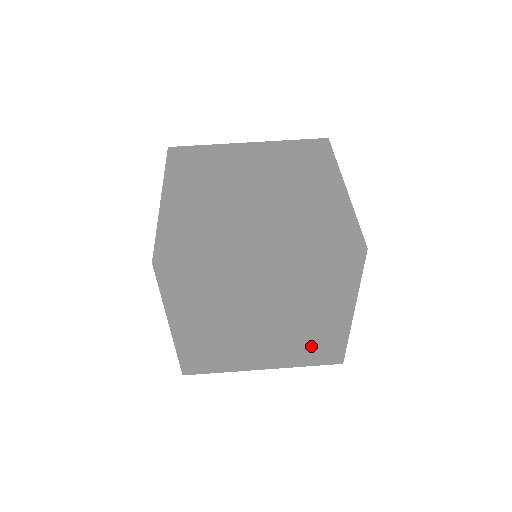
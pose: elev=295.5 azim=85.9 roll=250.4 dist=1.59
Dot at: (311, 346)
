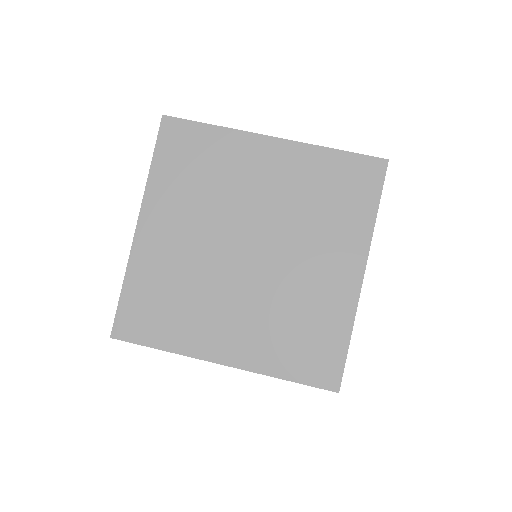
Dot at: occluded
